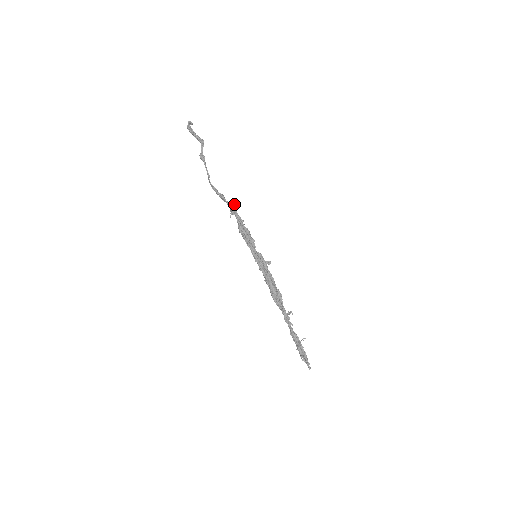
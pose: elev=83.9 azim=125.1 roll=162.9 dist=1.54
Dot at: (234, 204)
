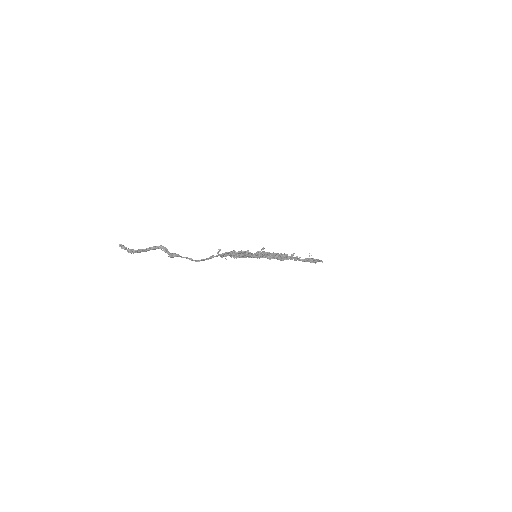
Dot at: occluded
